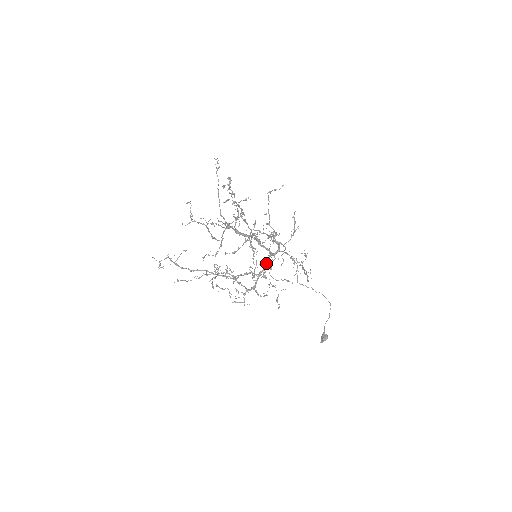
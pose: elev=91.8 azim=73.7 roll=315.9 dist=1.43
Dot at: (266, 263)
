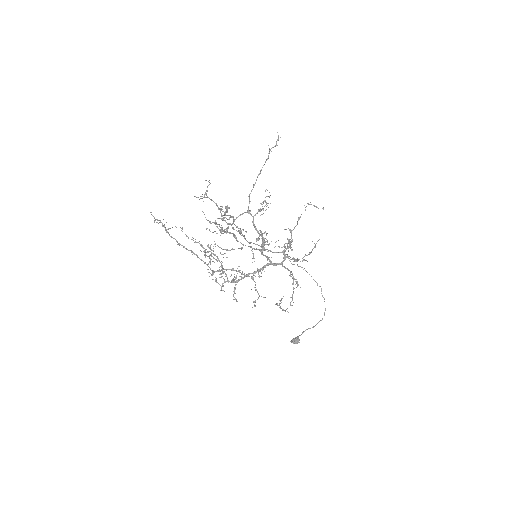
Dot at: (260, 268)
